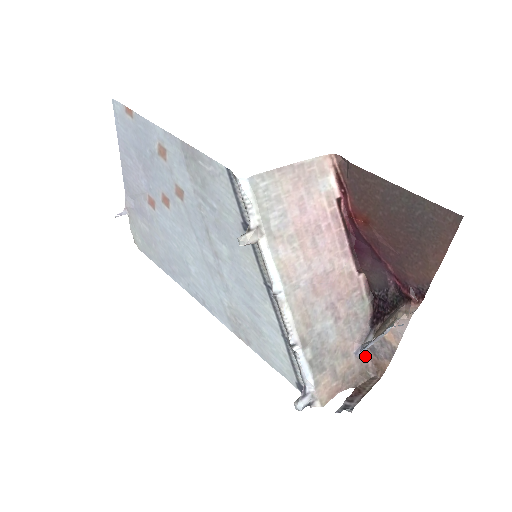
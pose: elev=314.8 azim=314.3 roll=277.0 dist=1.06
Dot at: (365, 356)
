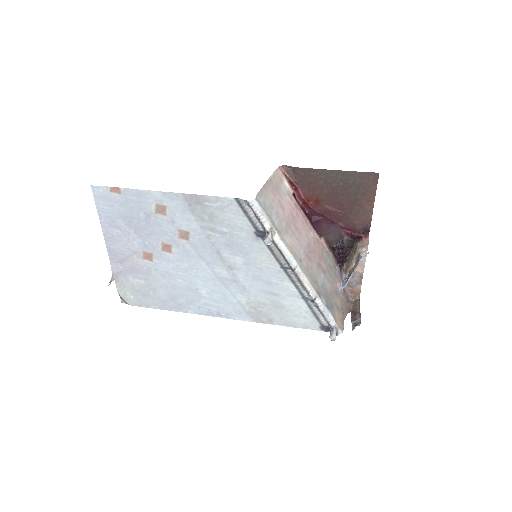
Dot at: (344, 290)
